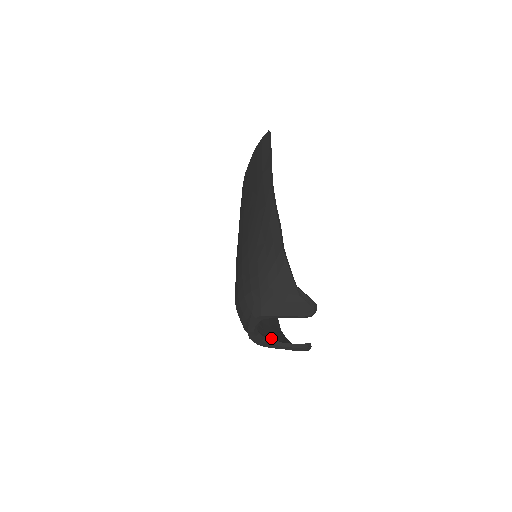
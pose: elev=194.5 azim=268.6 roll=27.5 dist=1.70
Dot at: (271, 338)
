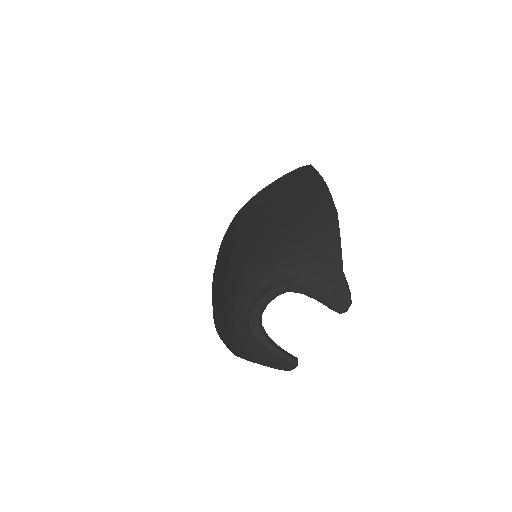
Dot at: occluded
